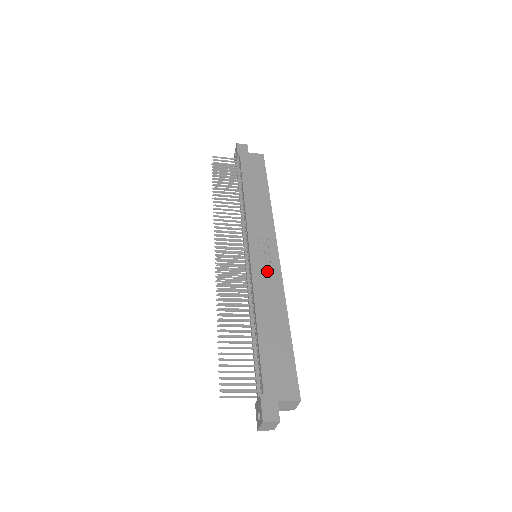
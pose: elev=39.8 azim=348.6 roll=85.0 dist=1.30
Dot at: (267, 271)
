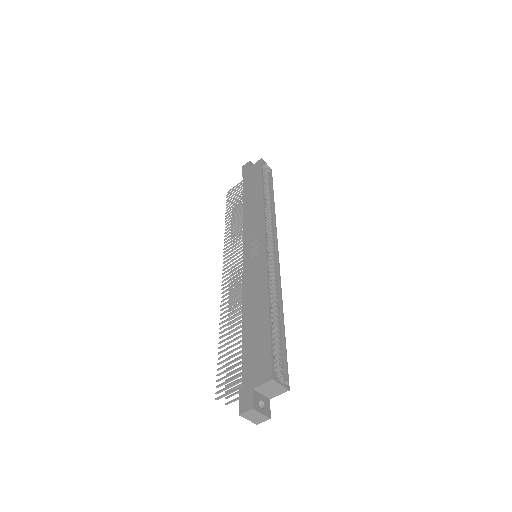
Dot at: (255, 266)
